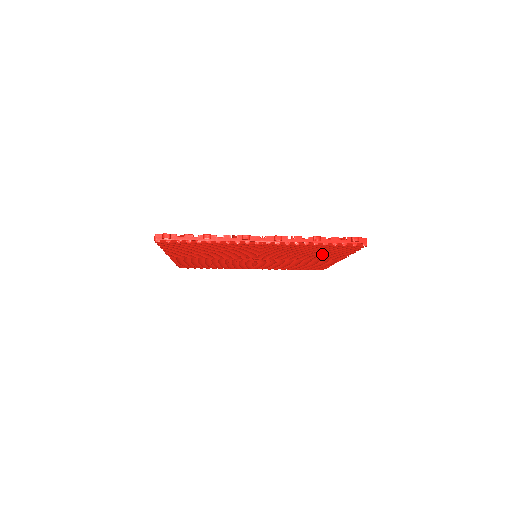
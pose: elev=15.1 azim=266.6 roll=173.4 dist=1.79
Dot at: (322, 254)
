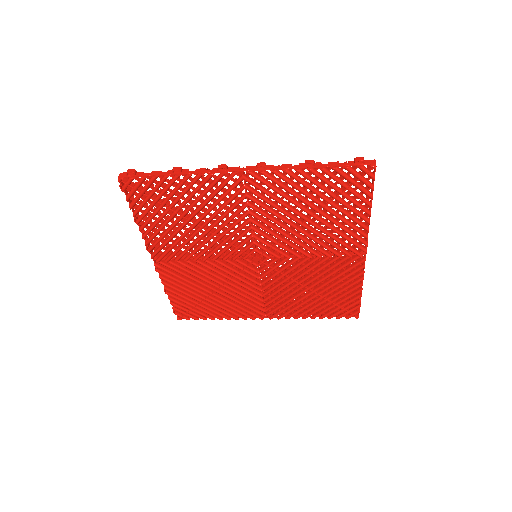
Dot at: (333, 227)
